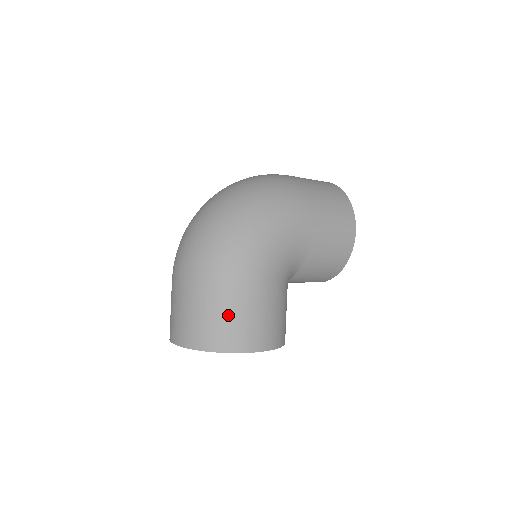
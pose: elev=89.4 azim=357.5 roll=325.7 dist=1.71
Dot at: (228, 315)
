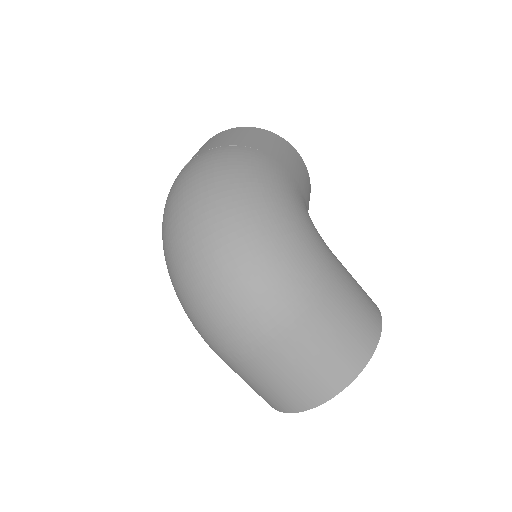
Dot at: (347, 319)
